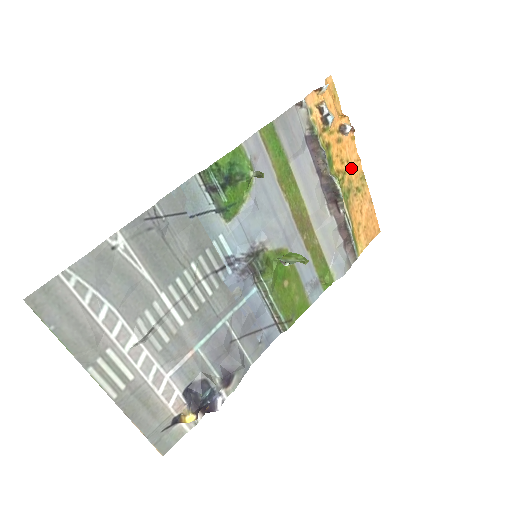
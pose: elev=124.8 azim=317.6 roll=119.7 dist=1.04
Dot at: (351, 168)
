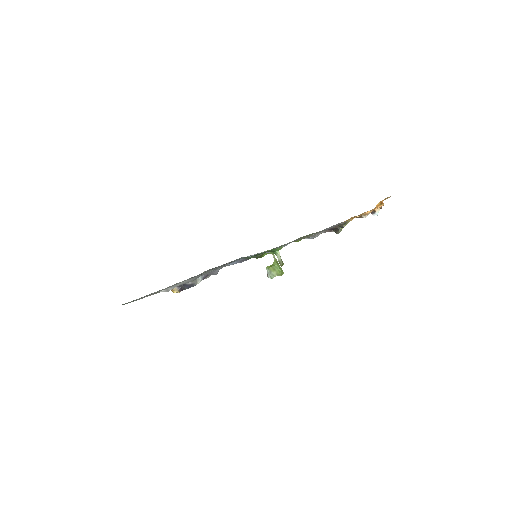
Dot at: occluded
